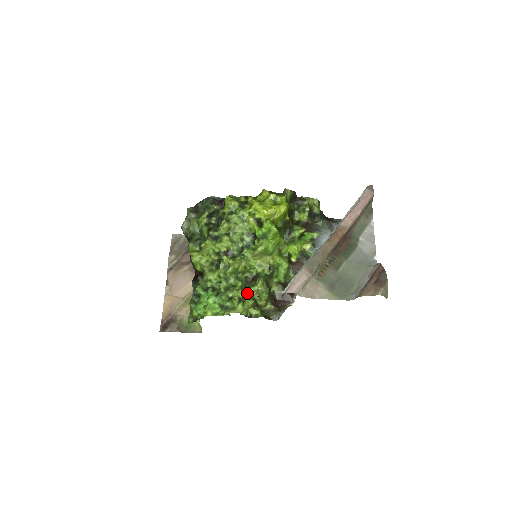
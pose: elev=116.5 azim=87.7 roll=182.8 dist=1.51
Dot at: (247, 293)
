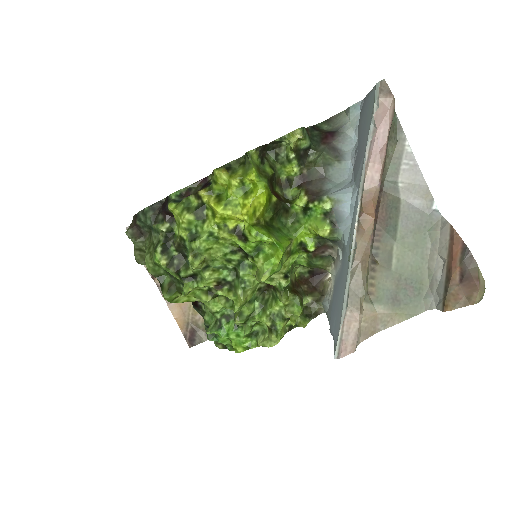
Dot at: (273, 315)
